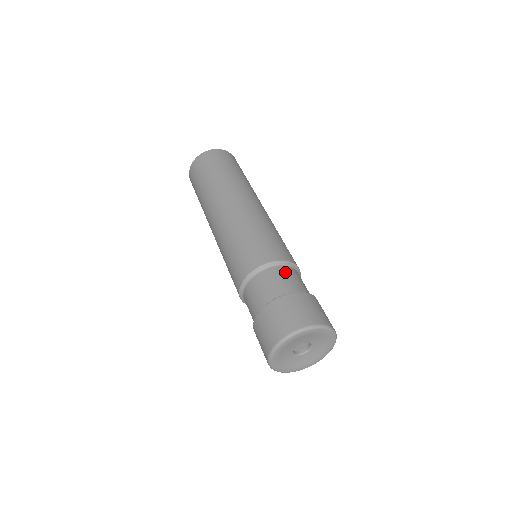
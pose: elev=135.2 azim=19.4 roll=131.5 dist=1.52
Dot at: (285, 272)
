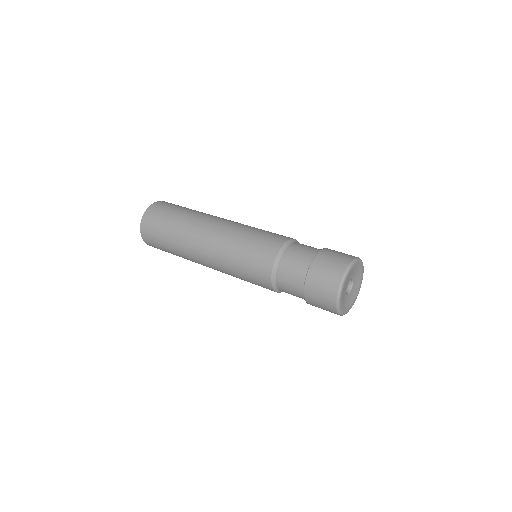
Dot at: (298, 246)
